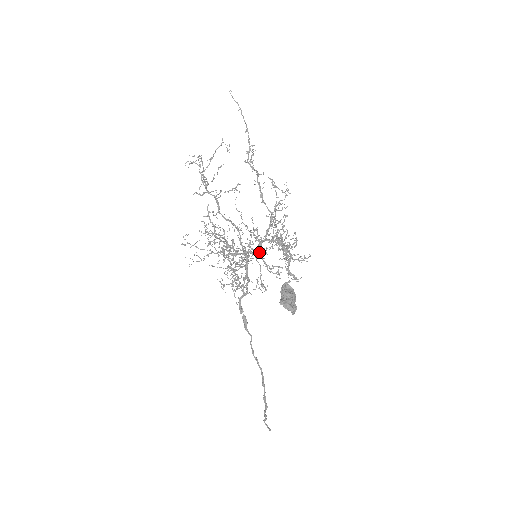
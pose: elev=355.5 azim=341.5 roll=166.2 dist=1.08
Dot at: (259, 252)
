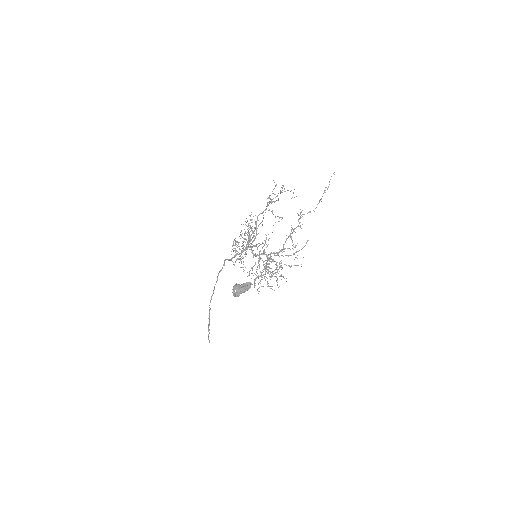
Dot at: (256, 255)
